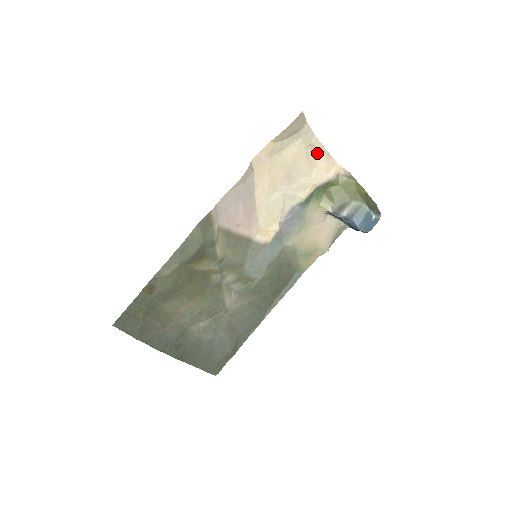
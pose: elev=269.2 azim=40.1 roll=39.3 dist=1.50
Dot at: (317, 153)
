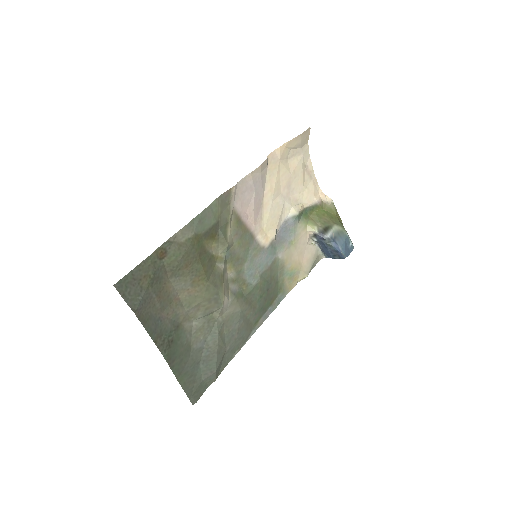
Dot at: (309, 176)
